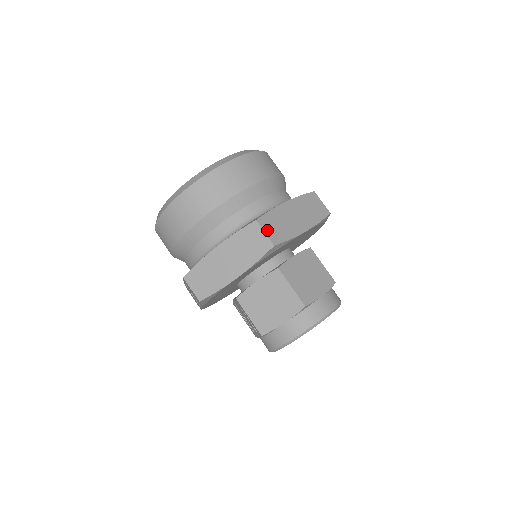
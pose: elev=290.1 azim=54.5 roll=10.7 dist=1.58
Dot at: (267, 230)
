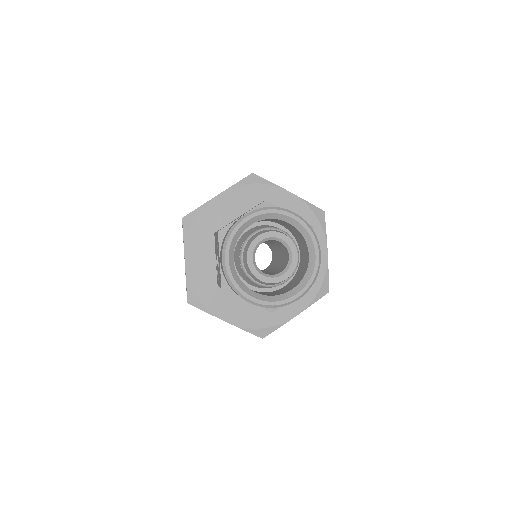
Dot at: occluded
